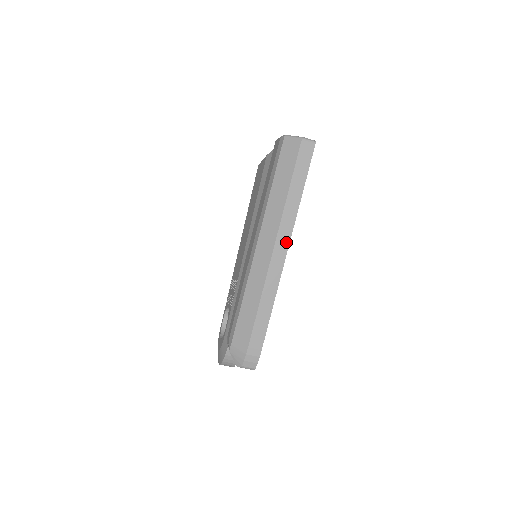
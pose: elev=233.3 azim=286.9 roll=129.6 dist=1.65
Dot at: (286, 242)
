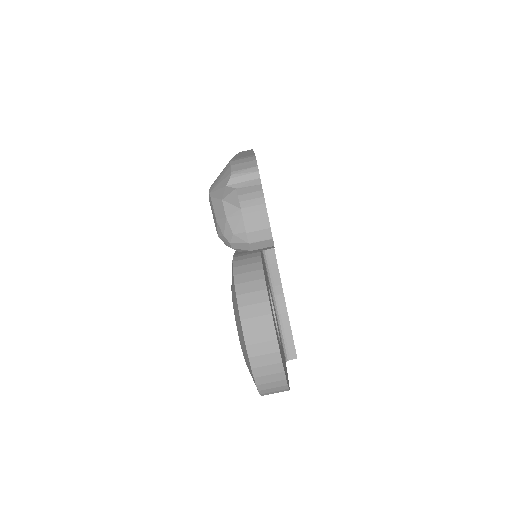
Dot at: occluded
